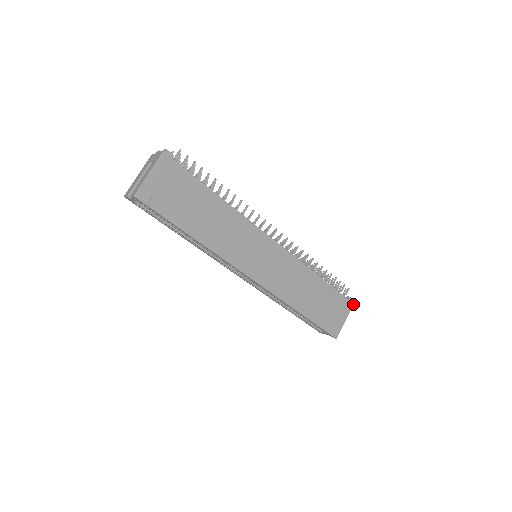
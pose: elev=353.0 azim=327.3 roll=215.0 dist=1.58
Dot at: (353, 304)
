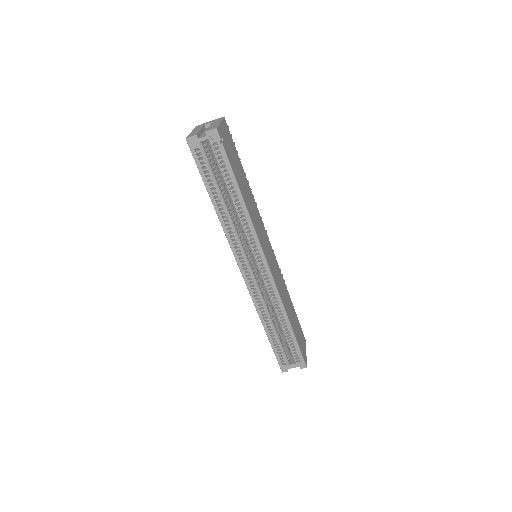
Dot at: occluded
